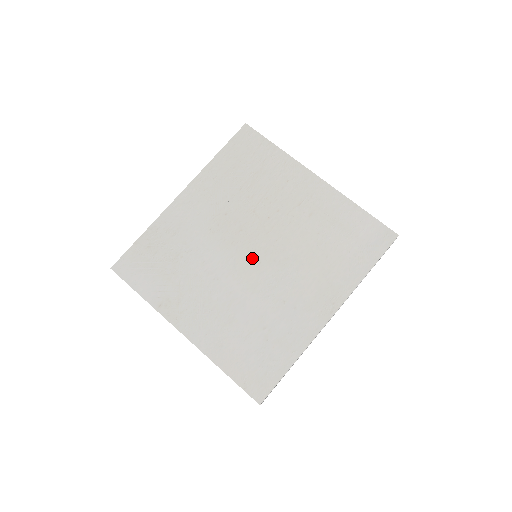
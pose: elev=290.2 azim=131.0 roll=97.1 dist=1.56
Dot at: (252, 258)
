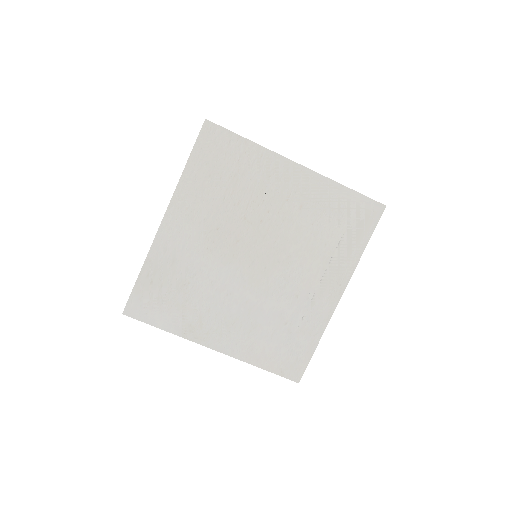
Dot at: (257, 265)
